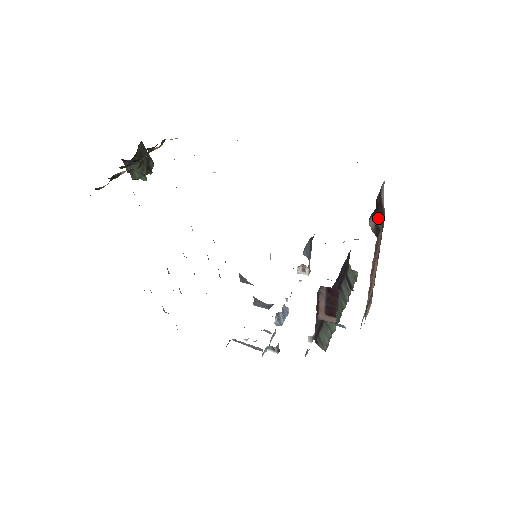
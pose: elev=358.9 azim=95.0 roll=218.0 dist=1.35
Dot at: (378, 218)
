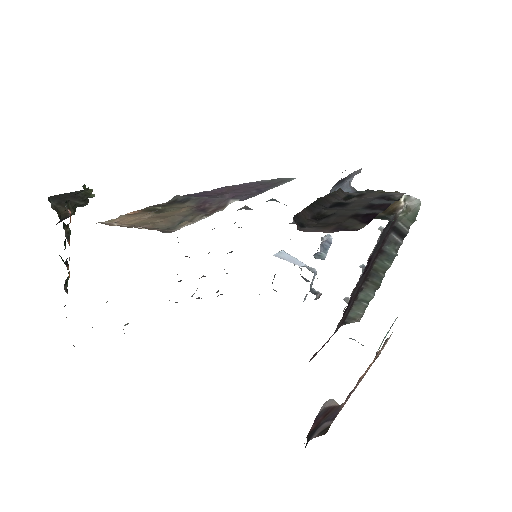
Dot at: (322, 426)
